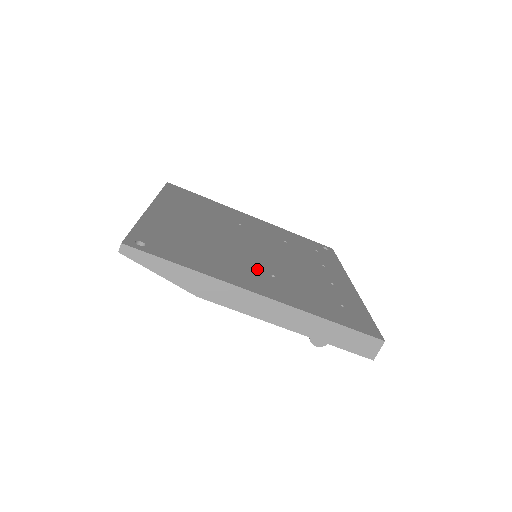
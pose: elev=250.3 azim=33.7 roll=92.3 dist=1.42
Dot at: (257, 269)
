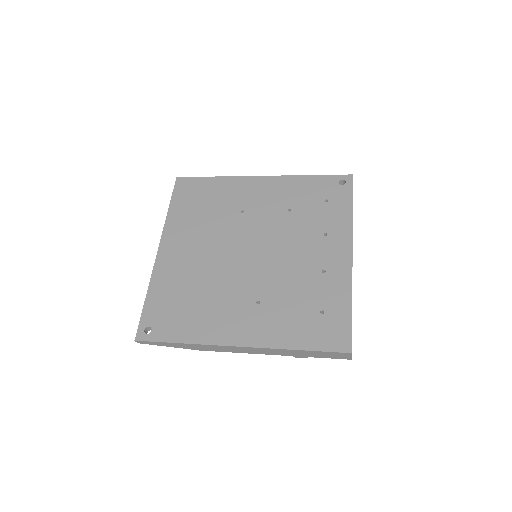
Dot at: (244, 300)
